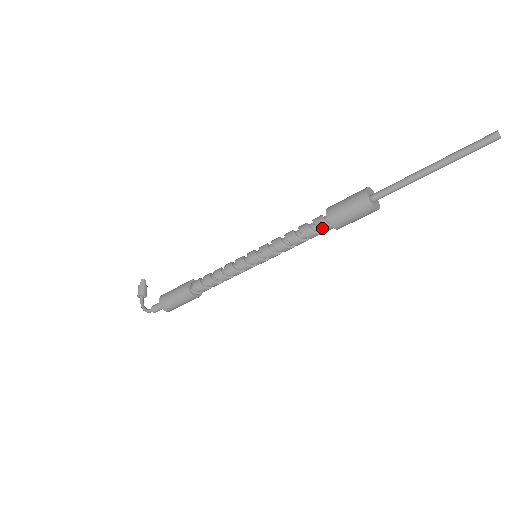
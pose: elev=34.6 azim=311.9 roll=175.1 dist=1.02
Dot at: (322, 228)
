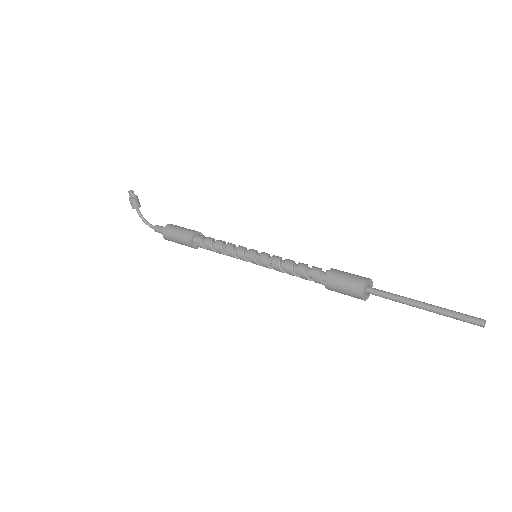
Dot at: (319, 283)
